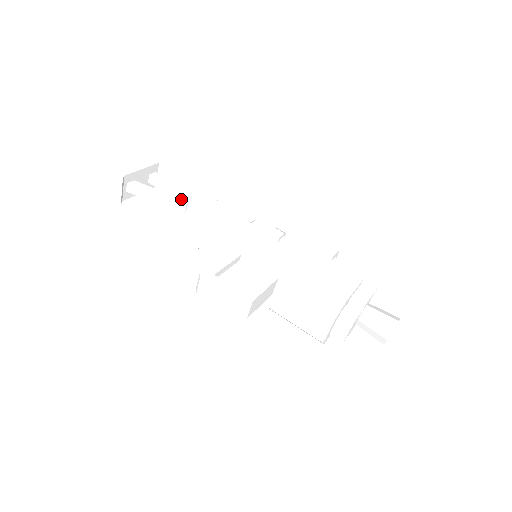
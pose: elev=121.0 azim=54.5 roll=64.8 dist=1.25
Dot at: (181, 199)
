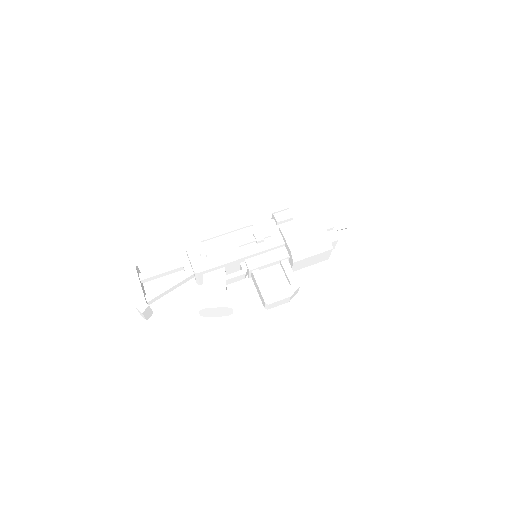
Dot at: (175, 271)
